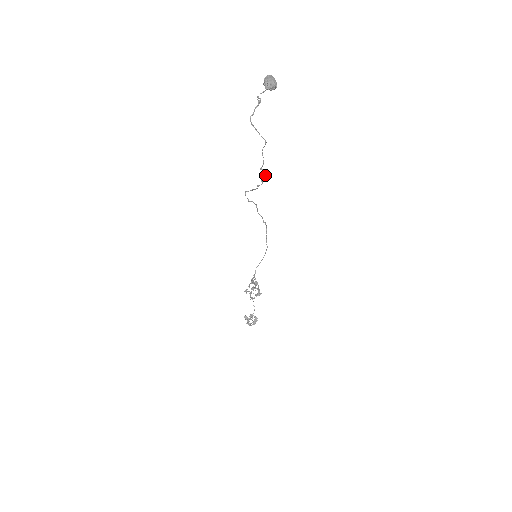
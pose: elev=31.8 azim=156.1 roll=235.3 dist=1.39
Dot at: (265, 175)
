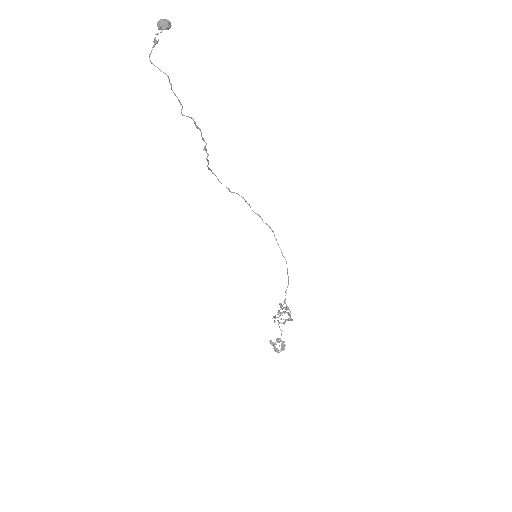
Dot at: (199, 128)
